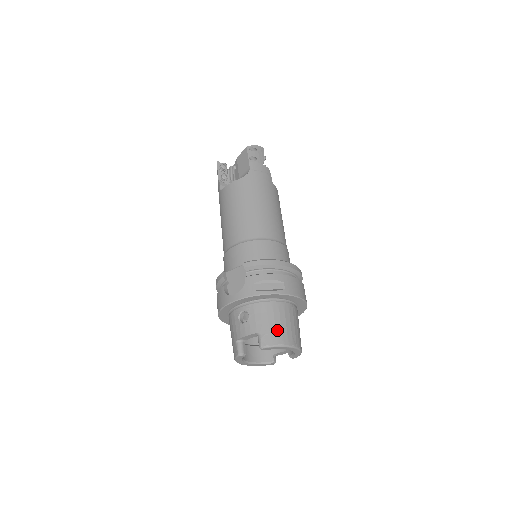
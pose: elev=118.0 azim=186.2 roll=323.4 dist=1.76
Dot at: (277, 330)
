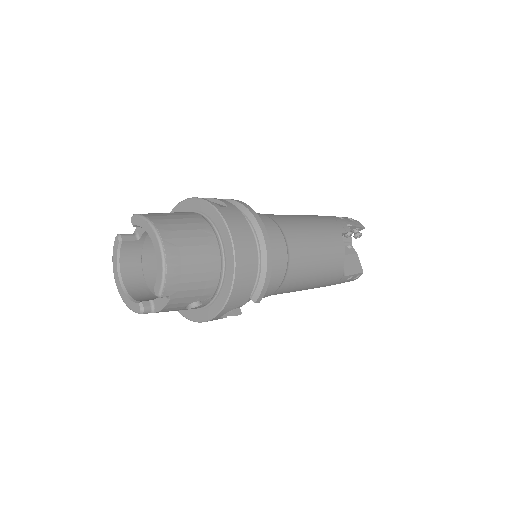
Dot at: (165, 216)
